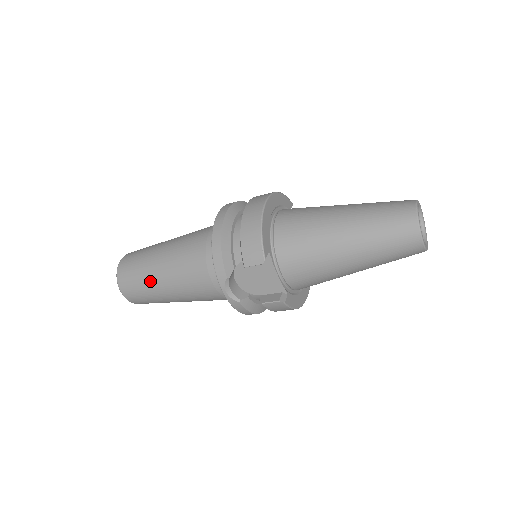
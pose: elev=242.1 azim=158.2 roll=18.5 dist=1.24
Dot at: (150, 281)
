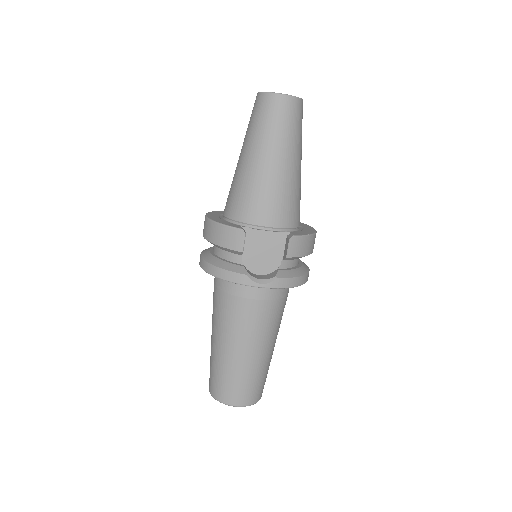
Dot at: (233, 366)
